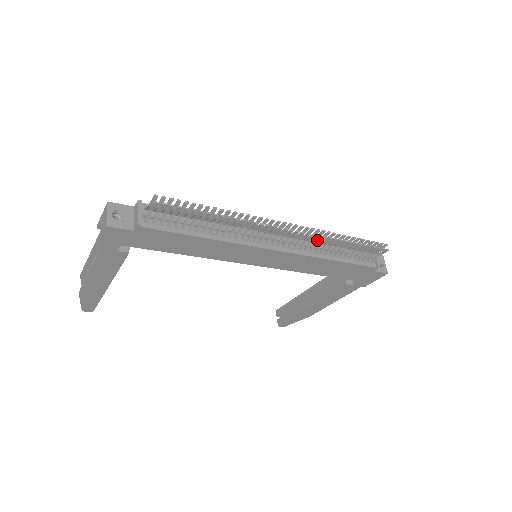
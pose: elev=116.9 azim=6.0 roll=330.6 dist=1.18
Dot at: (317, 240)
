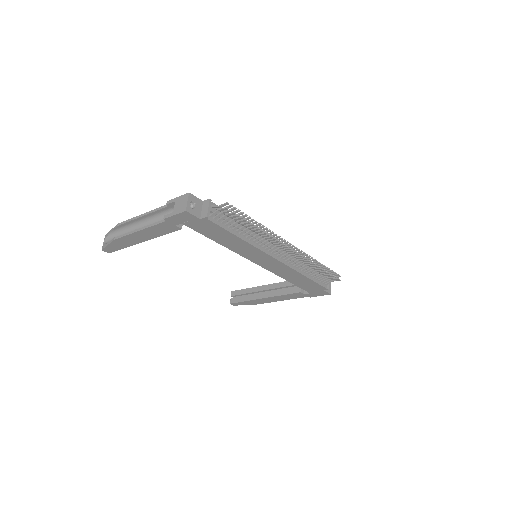
Dot at: (303, 260)
